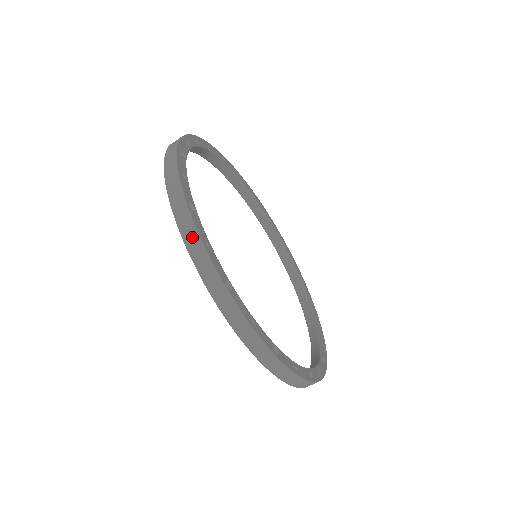
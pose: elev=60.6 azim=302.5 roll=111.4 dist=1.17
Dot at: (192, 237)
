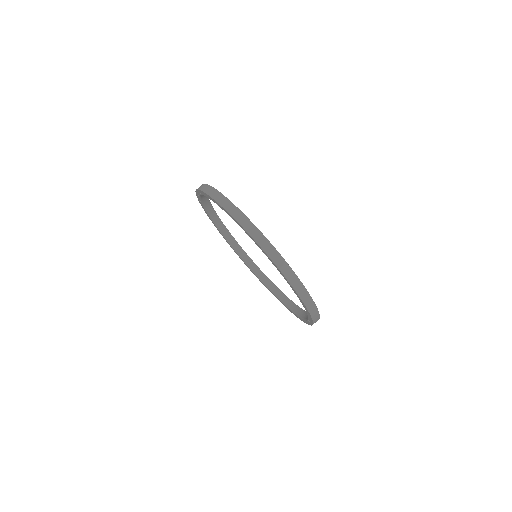
Dot at: occluded
